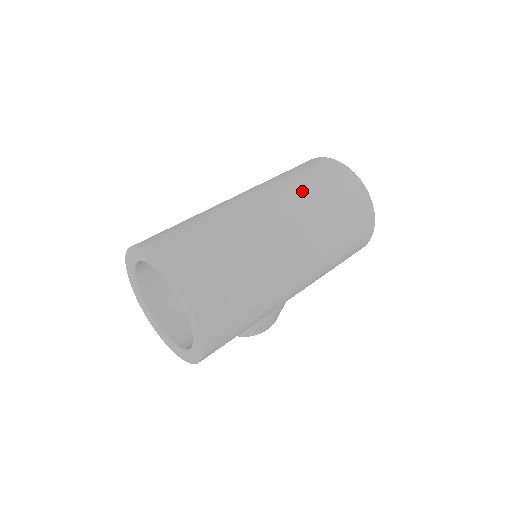
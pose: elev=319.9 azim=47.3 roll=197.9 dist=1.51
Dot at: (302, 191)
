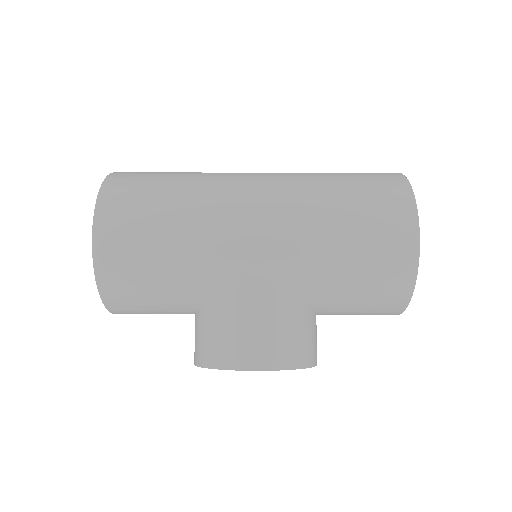
Dot at: occluded
